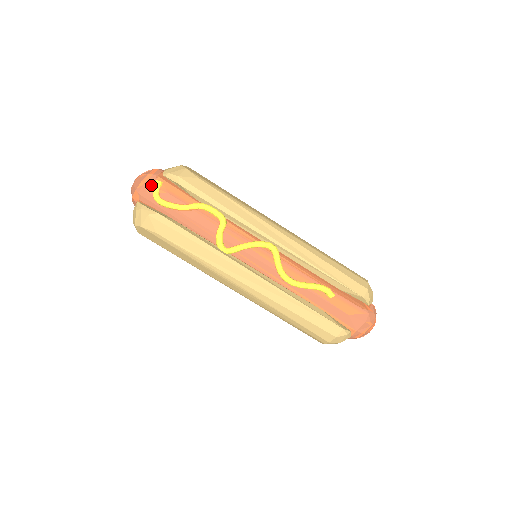
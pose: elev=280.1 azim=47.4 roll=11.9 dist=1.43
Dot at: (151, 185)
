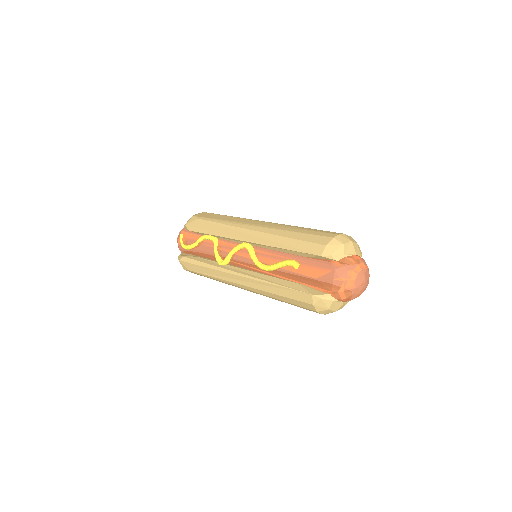
Dot at: (179, 239)
